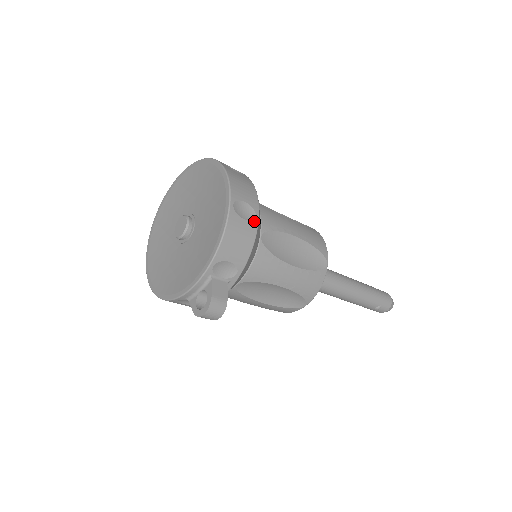
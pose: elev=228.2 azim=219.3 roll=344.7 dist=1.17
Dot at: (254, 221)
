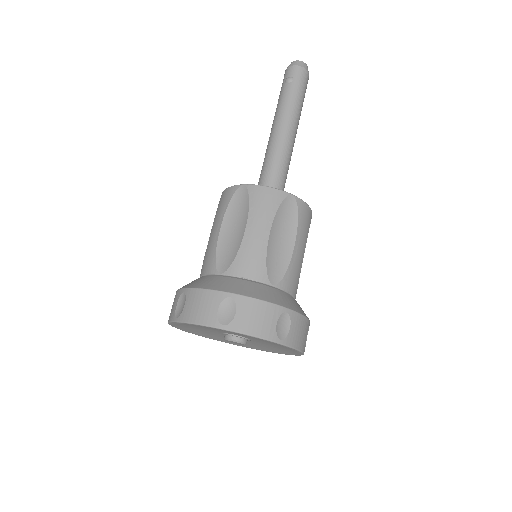
Dot at: occluded
